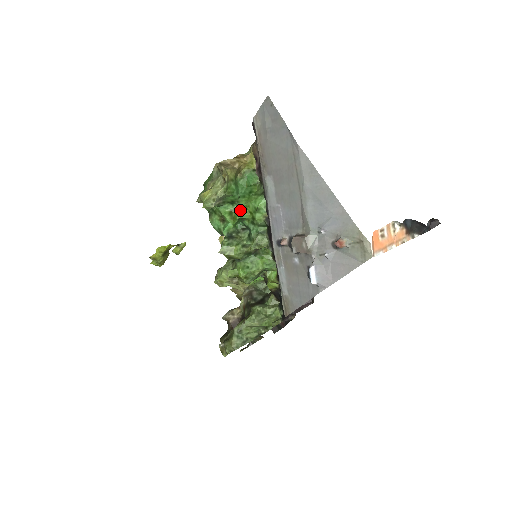
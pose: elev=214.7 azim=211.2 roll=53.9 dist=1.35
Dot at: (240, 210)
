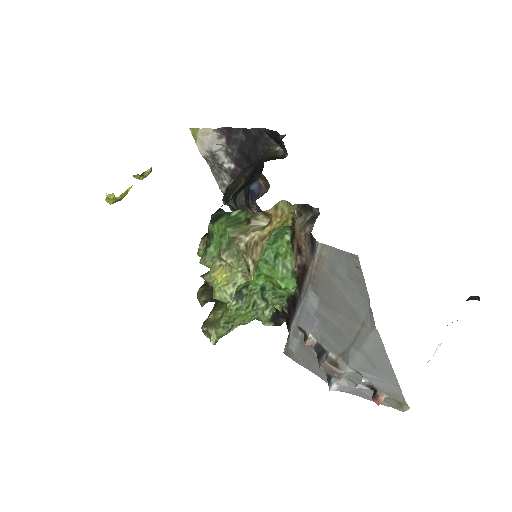
Dot at: (258, 276)
